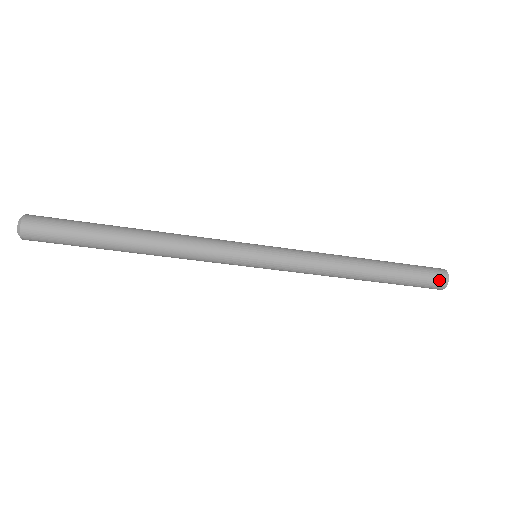
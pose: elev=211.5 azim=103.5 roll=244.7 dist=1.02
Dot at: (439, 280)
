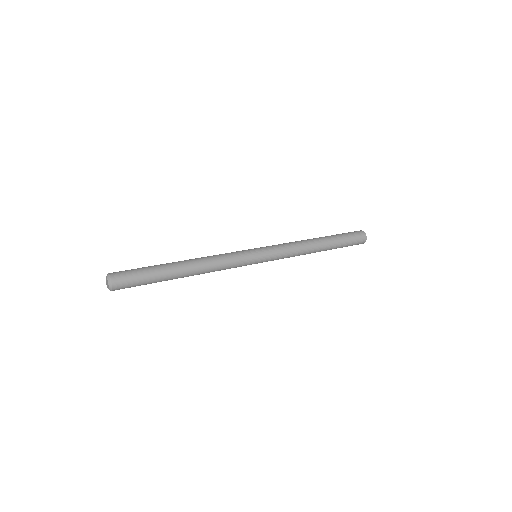
Dot at: occluded
